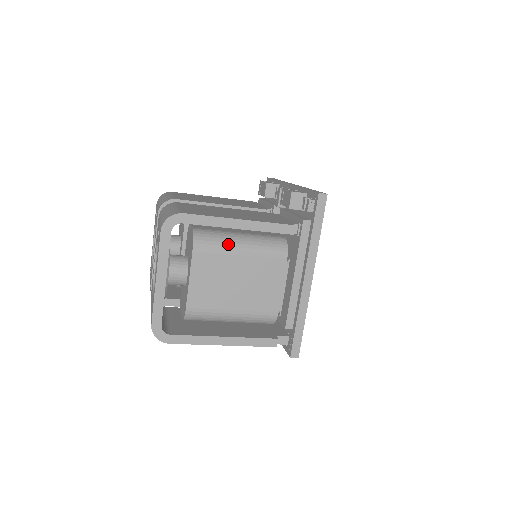
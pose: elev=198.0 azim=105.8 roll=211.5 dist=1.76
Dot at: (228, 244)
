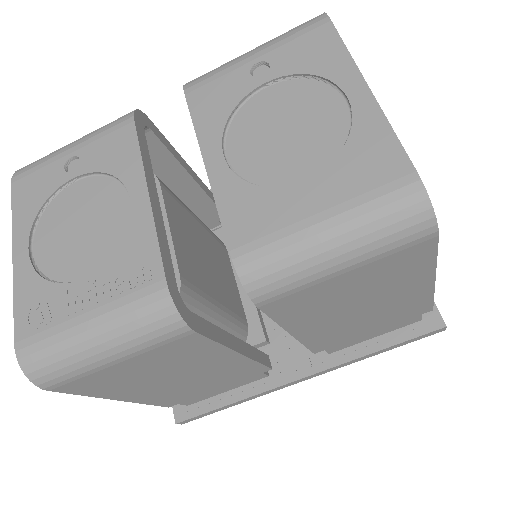
Dot at: occluded
